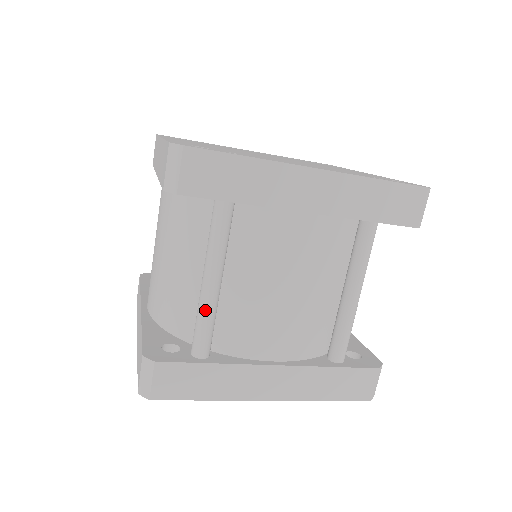
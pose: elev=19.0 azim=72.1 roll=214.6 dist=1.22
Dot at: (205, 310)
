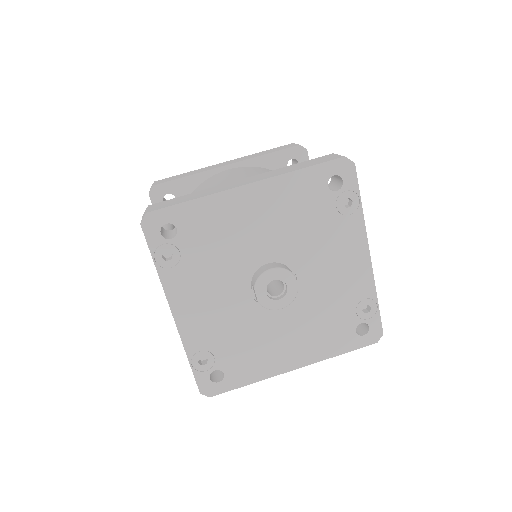
Dot at: occluded
